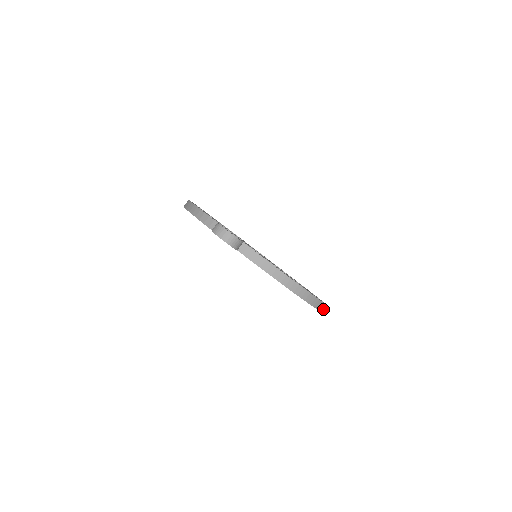
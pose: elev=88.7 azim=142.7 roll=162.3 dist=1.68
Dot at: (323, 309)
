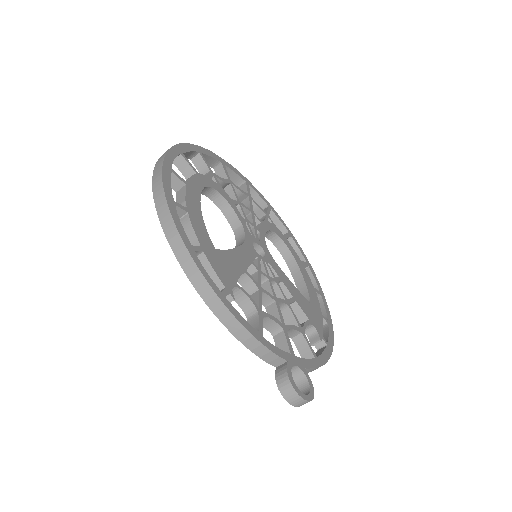
Dot at: occluded
